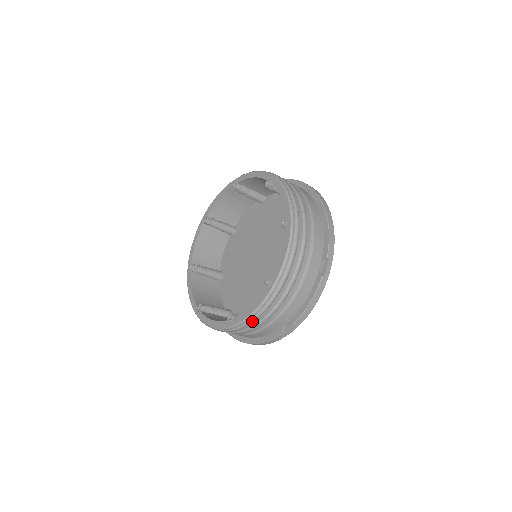
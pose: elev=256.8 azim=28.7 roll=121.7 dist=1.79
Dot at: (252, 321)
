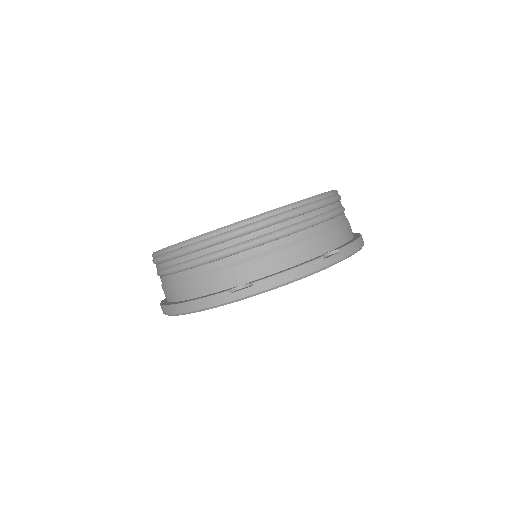
Dot at: (215, 240)
